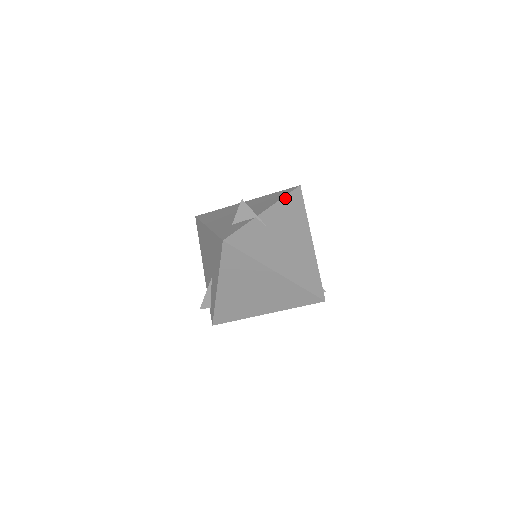
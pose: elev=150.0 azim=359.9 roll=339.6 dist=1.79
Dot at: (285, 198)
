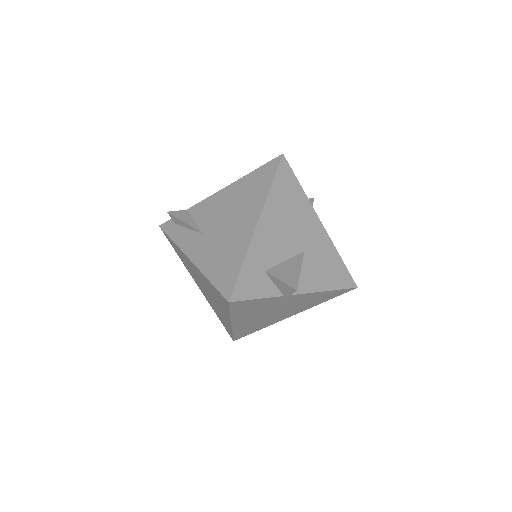
Dot at: (330, 291)
